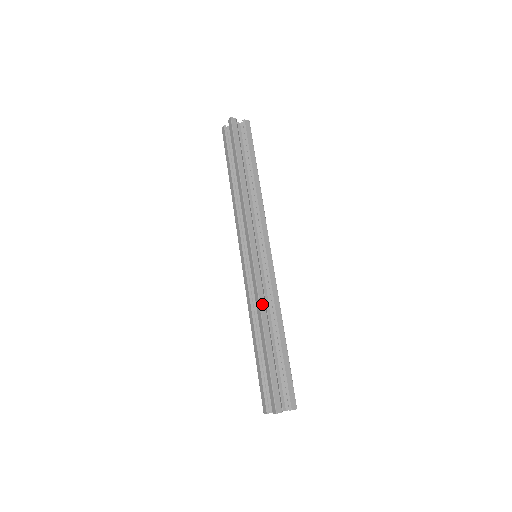
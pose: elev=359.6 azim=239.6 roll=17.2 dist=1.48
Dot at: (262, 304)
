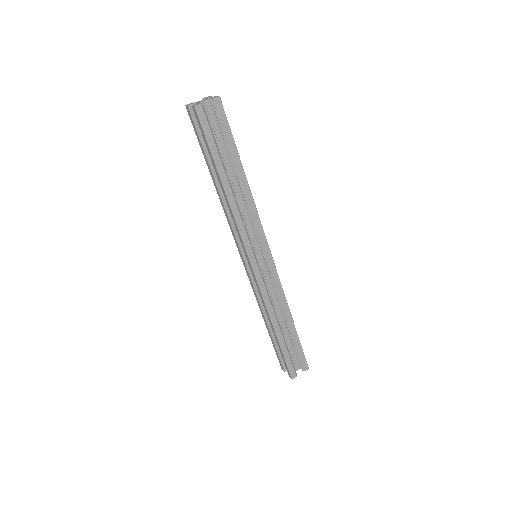
Dot at: (269, 307)
